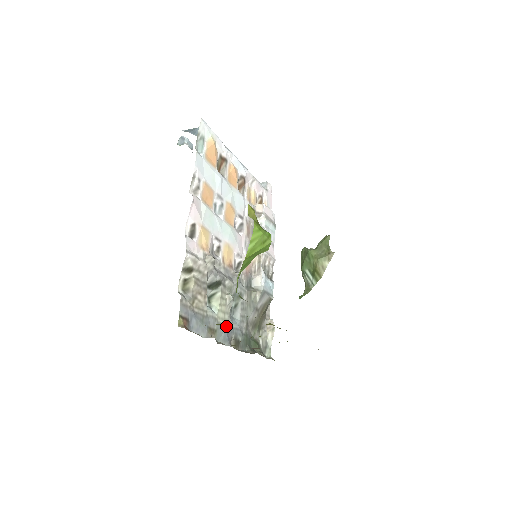
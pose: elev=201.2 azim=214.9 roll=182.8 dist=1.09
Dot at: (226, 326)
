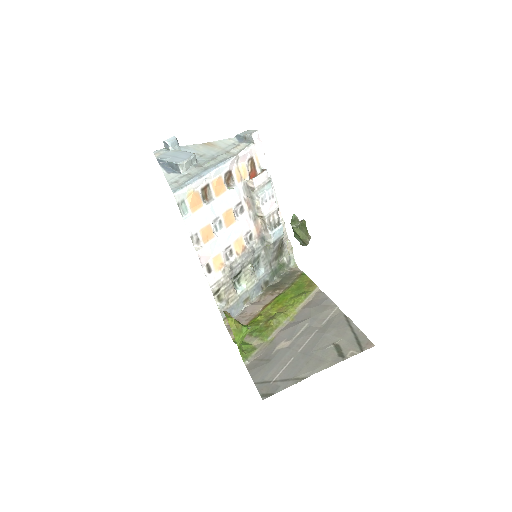
Dot at: (255, 286)
